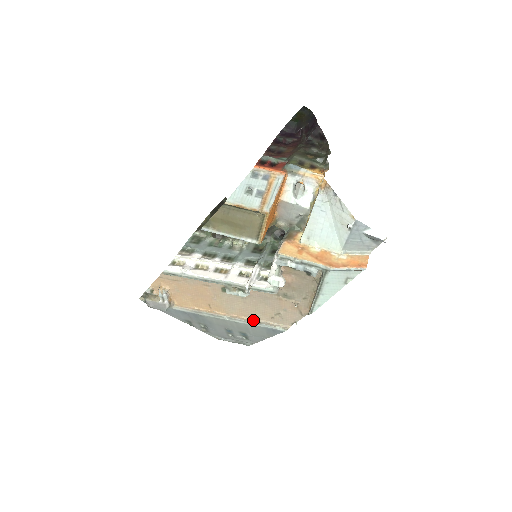
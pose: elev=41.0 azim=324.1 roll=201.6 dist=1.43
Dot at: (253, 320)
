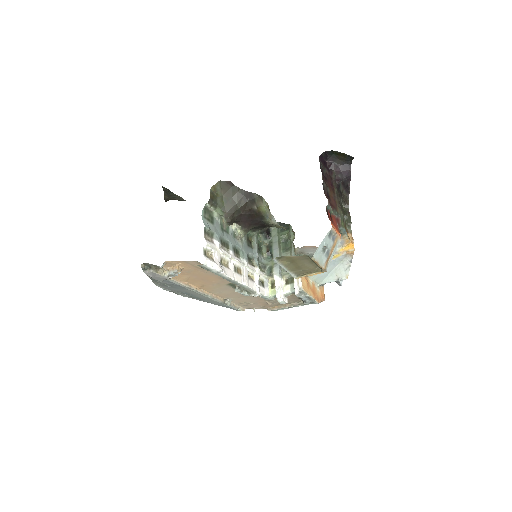
Dot at: (227, 303)
